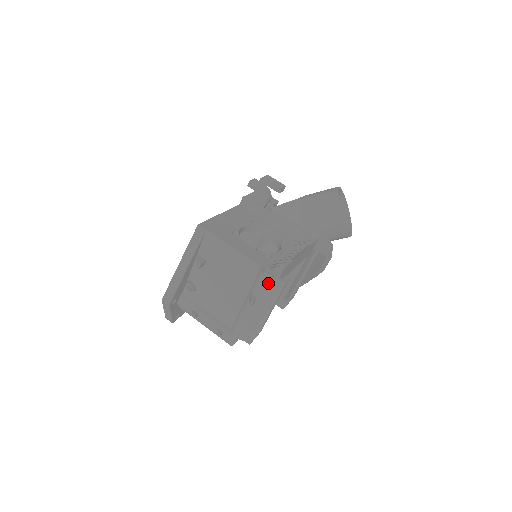
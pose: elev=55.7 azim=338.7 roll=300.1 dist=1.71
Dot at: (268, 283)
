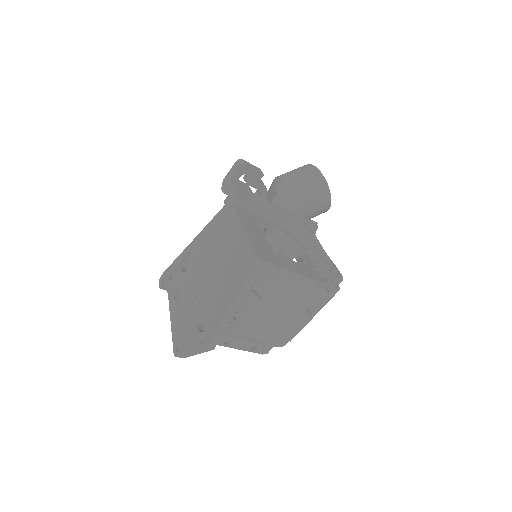
Dot at: (326, 294)
